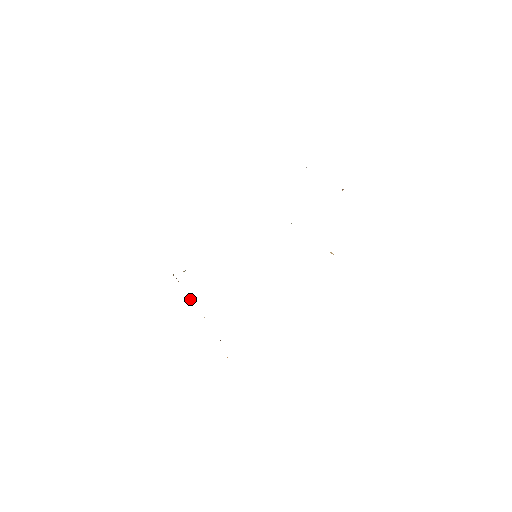
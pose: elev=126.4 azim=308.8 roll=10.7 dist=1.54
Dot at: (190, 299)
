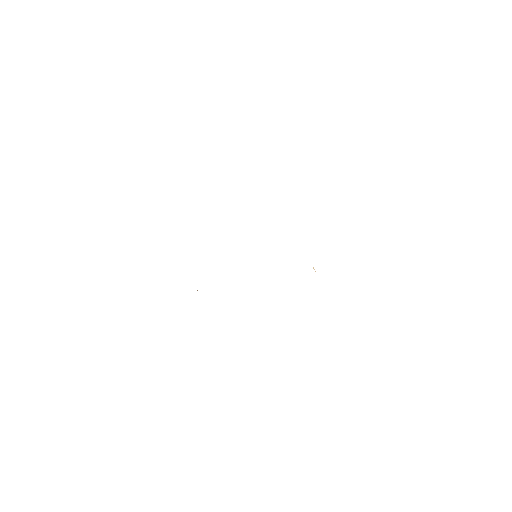
Dot at: occluded
